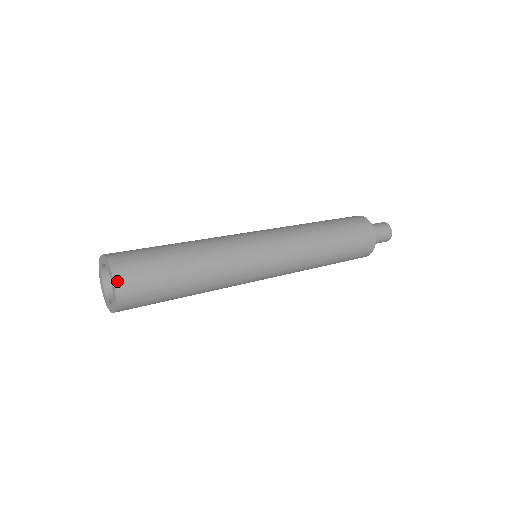
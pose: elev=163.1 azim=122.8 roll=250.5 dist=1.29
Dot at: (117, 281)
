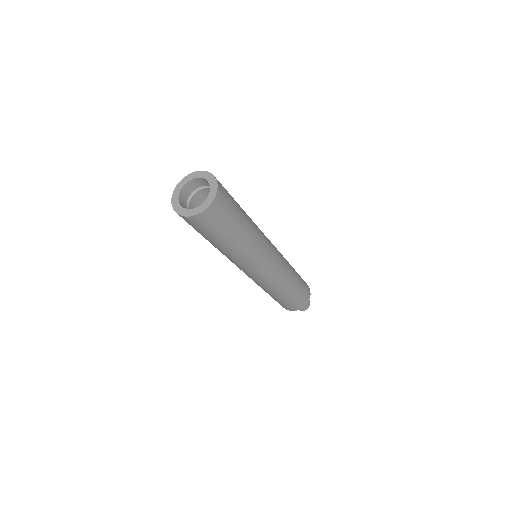
Dot at: (203, 172)
